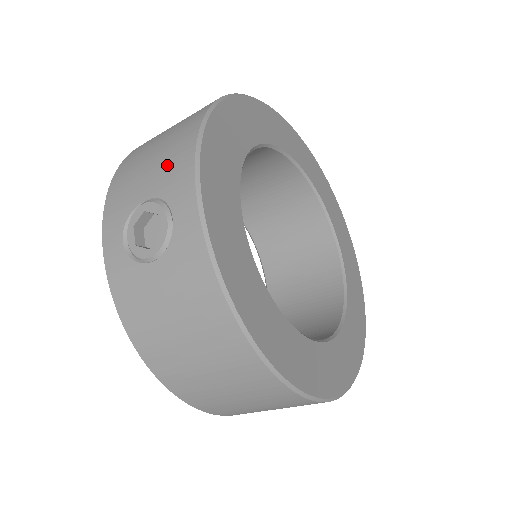
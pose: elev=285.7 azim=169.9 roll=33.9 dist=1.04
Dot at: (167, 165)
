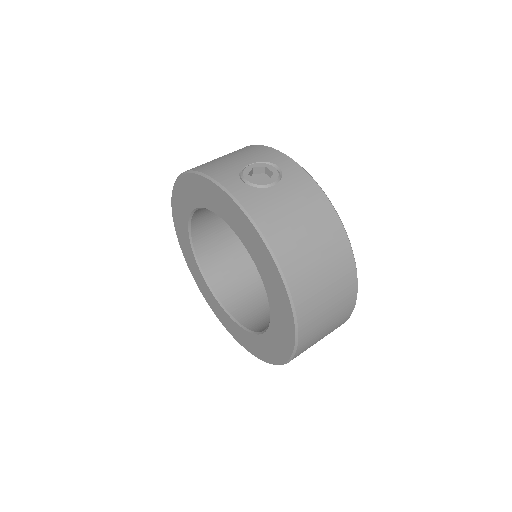
Dot at: (252, 154)
